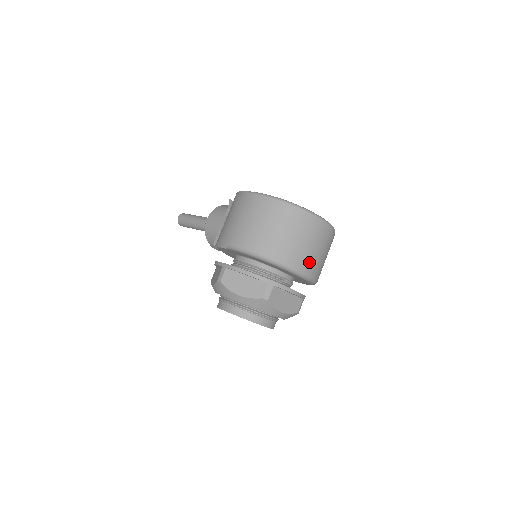
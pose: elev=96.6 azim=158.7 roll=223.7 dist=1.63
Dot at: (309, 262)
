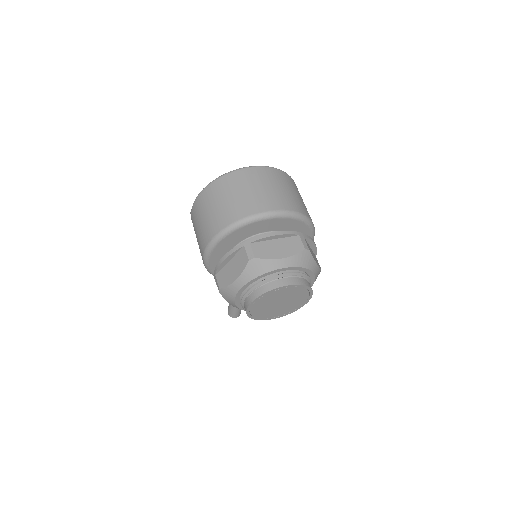
Dot at: (264, 201)
